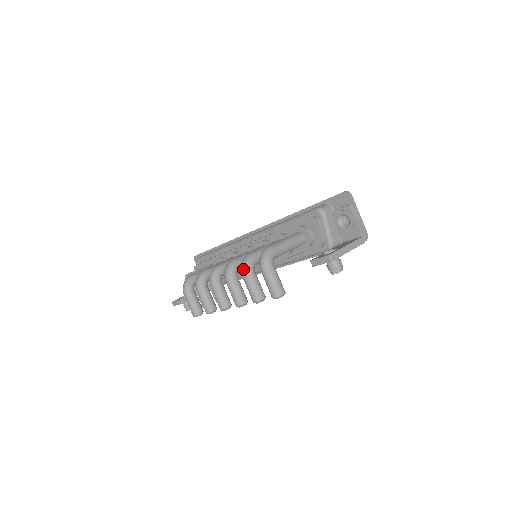
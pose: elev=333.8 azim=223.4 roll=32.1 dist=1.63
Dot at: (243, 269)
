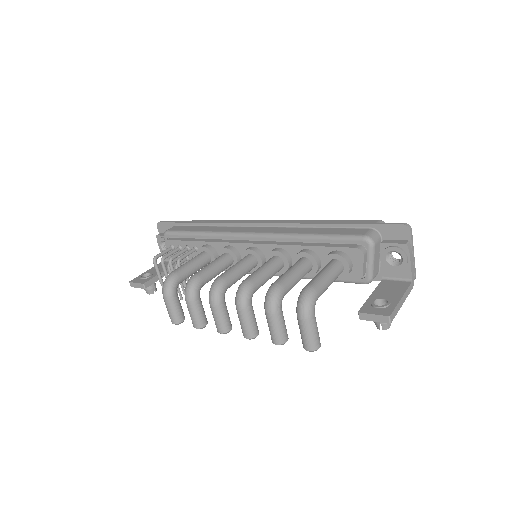
Dot at: (270, 306)
